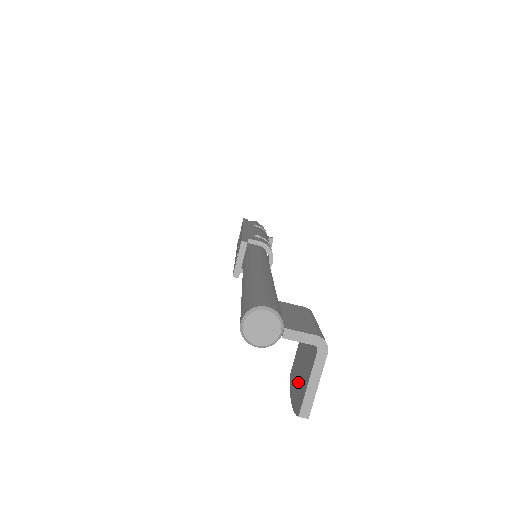
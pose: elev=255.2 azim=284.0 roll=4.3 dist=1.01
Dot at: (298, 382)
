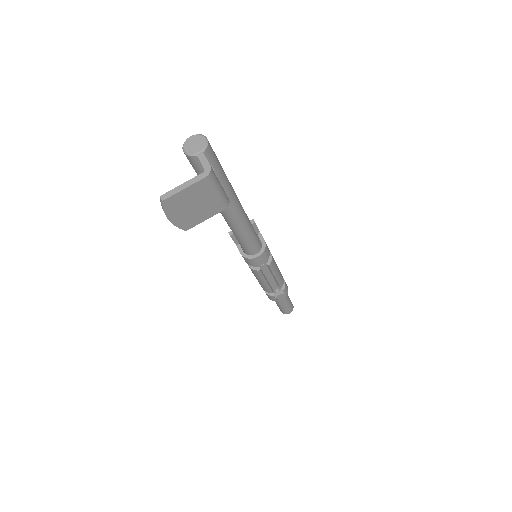
Dot at: (181, 204)
